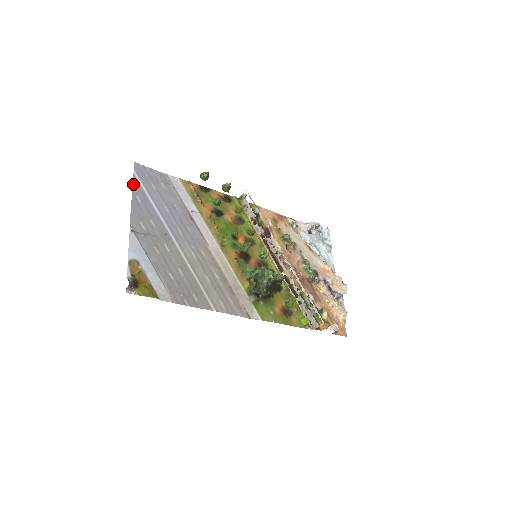
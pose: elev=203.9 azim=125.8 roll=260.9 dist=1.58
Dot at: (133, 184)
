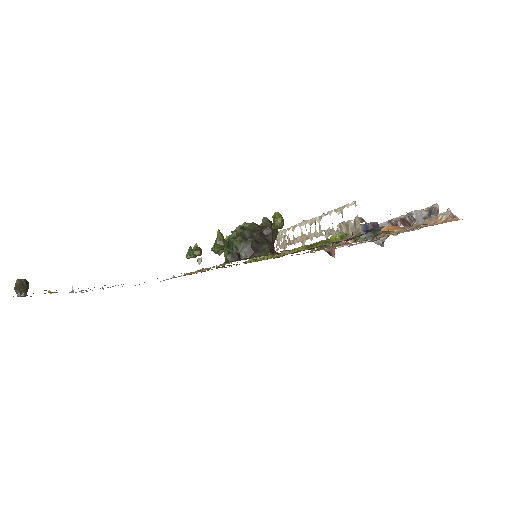
Dot at: occluded
